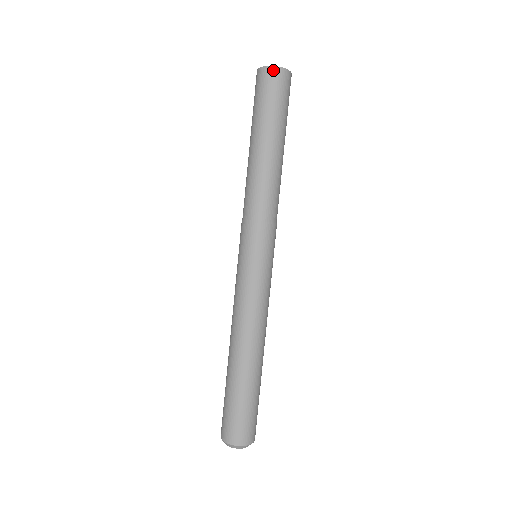
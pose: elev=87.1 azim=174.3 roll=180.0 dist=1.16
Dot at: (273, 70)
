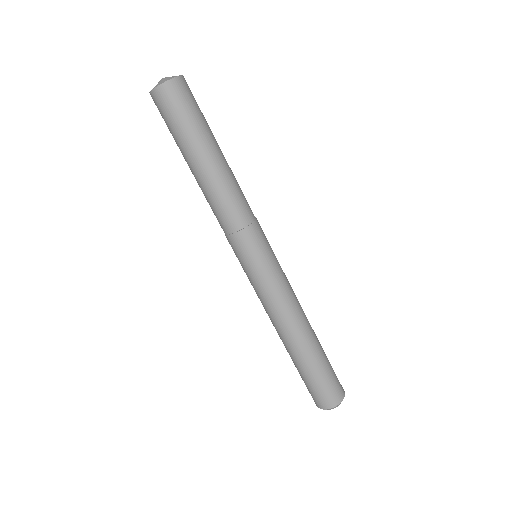
Dot at: (156, 93)
